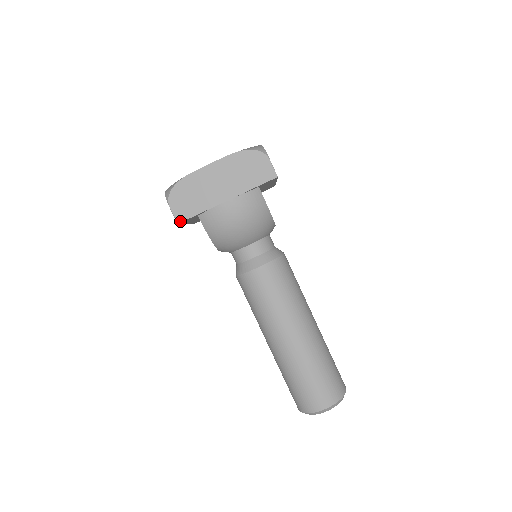
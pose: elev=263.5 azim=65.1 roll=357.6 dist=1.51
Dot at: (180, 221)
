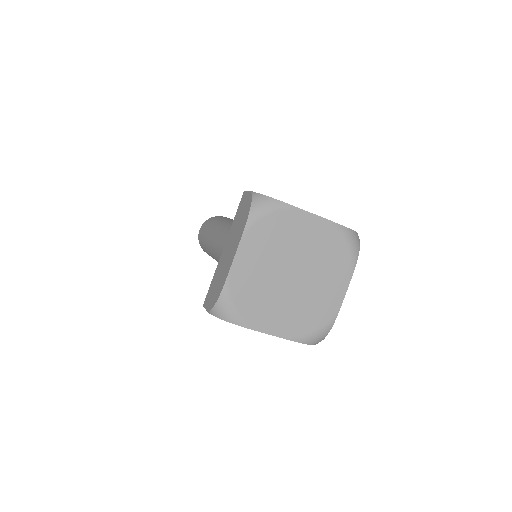
Dot at: occluded
